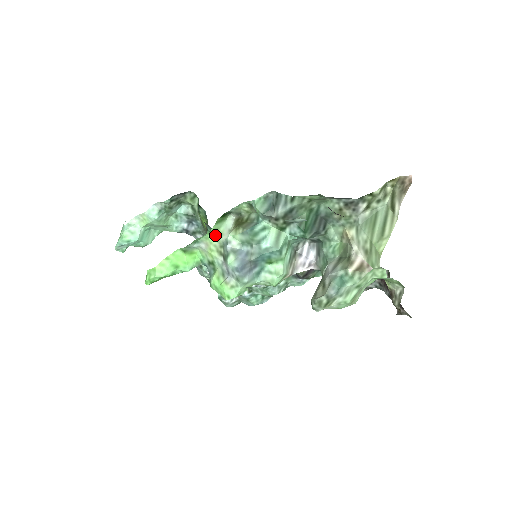
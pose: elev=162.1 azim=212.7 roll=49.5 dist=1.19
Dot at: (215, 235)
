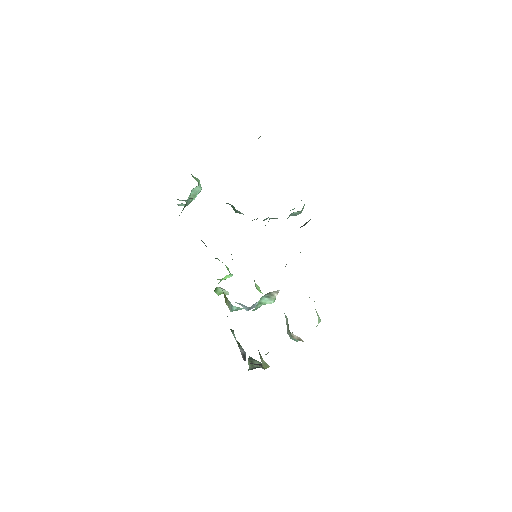
Dot at: occluded
